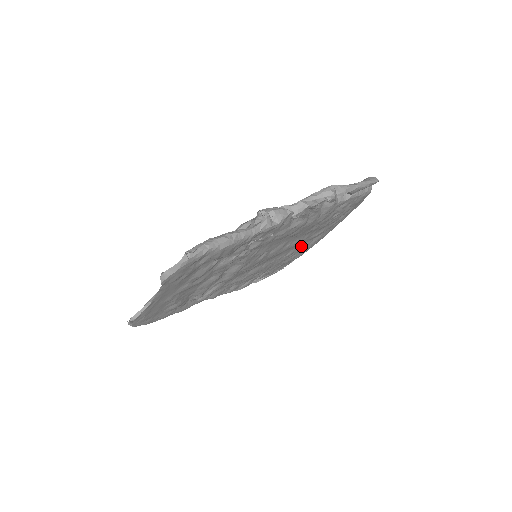
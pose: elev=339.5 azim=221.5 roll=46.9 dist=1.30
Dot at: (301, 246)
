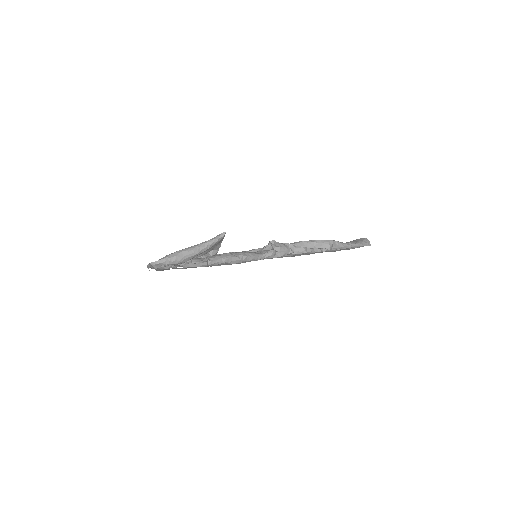
Dot at: occluded
